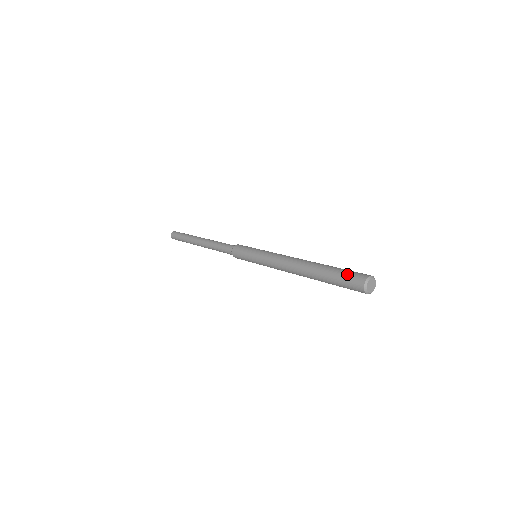
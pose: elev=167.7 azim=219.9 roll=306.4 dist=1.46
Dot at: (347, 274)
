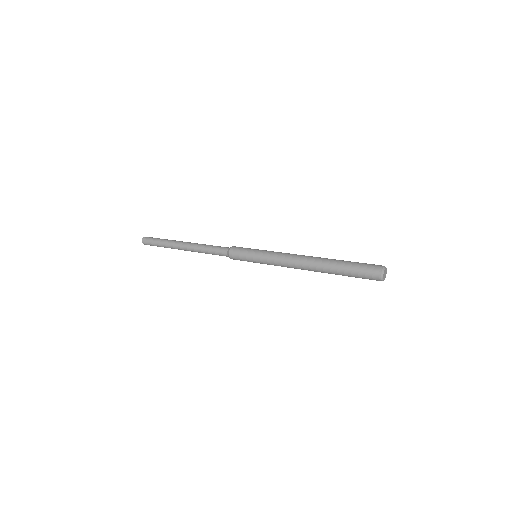
Dot at: (364, 264)
